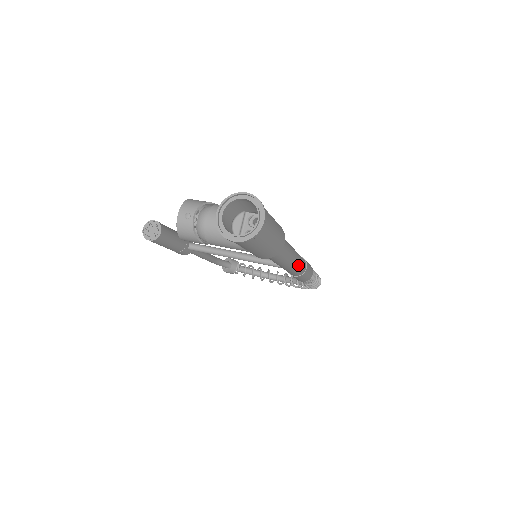
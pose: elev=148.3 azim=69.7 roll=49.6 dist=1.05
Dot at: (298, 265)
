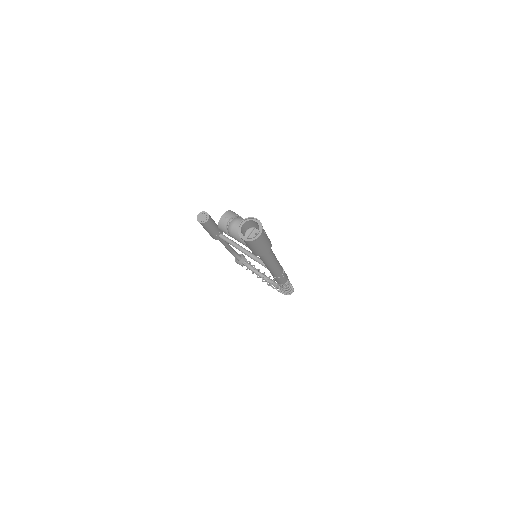
Dot at: (277, 270)
